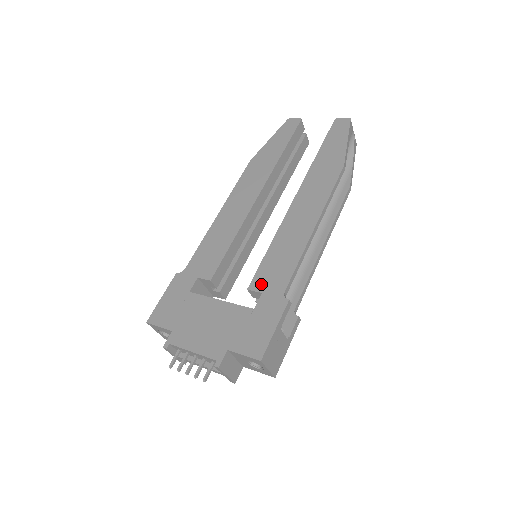
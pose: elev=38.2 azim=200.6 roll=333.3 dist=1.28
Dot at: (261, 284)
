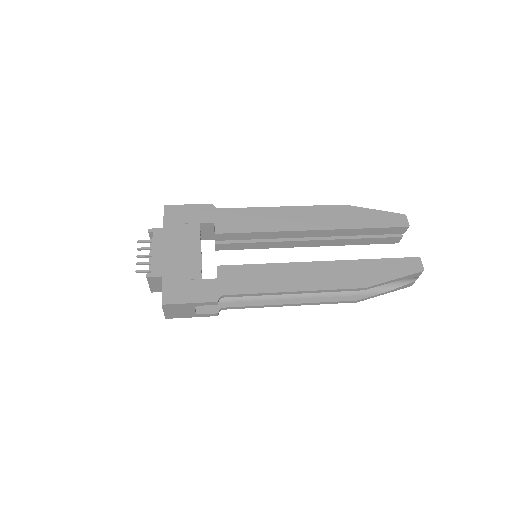
Dot at: (225, 274)
